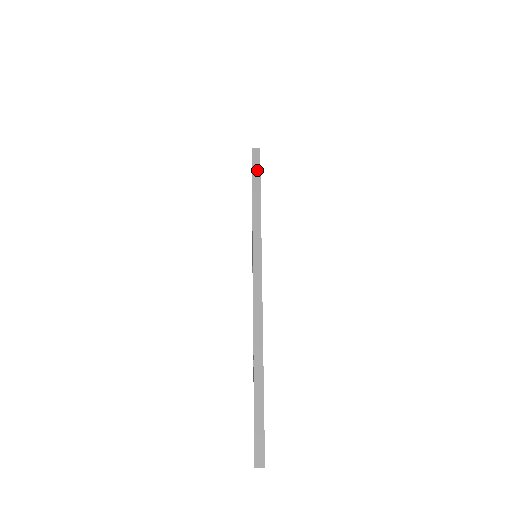
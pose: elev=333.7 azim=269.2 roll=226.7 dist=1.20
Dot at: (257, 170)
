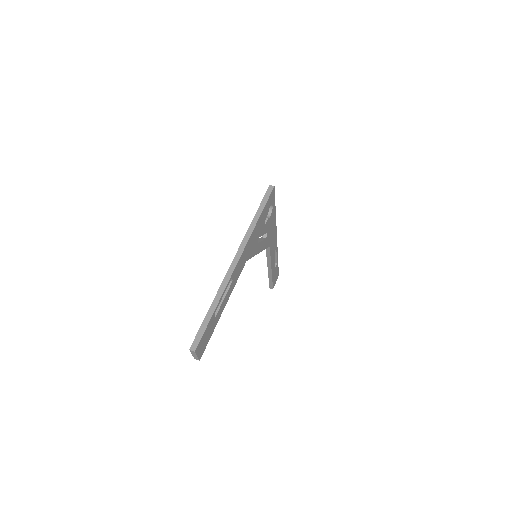
Dot at: (267, 198)
